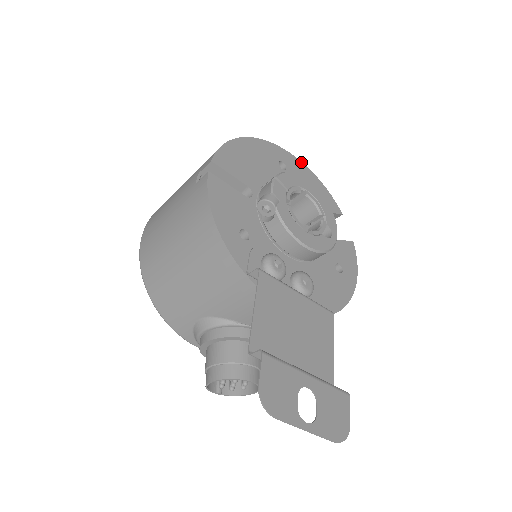
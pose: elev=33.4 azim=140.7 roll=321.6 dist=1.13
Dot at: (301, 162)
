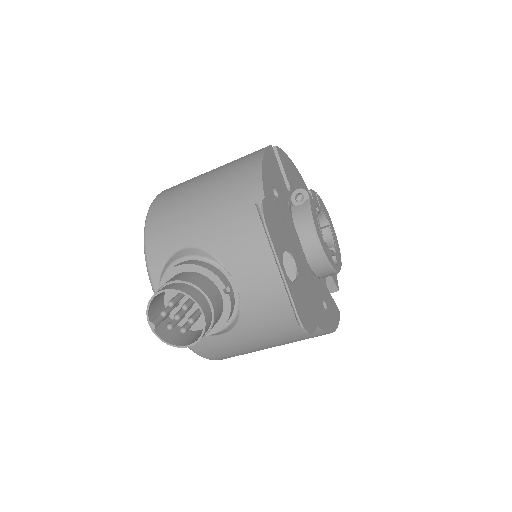
Dot at: occluded
